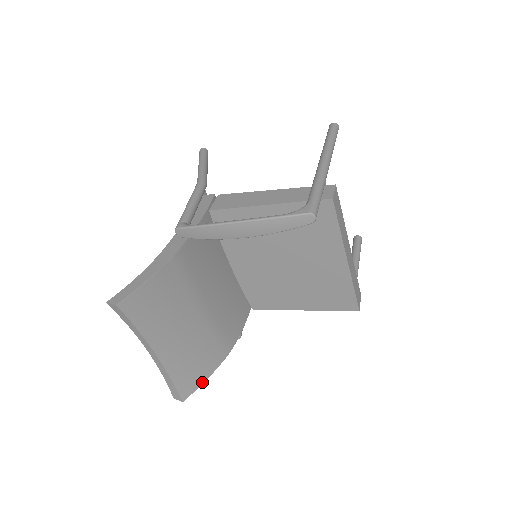
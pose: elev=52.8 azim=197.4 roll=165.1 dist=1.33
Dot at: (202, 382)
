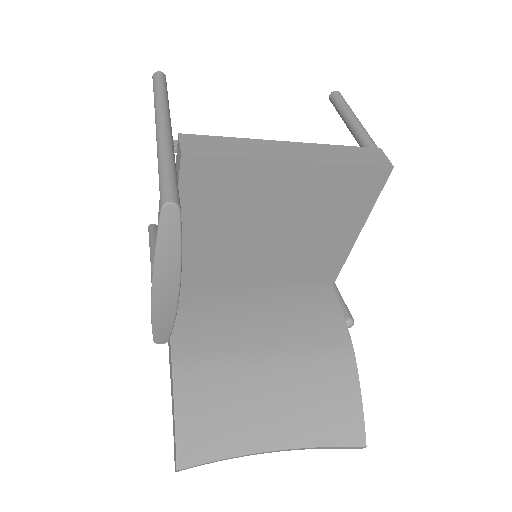
Dot at: (360, 409)
